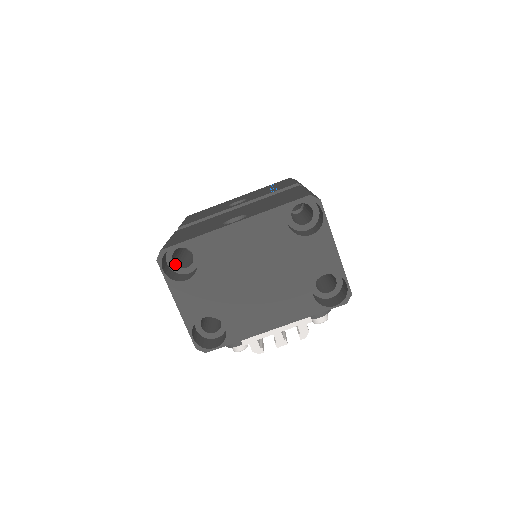
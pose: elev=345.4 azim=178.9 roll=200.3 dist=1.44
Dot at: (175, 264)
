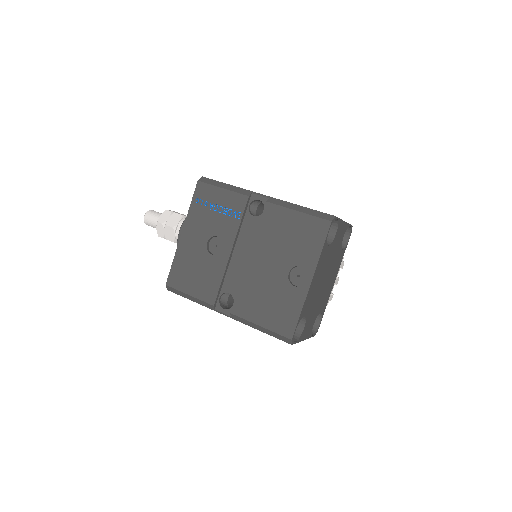
Dot at: occluded
